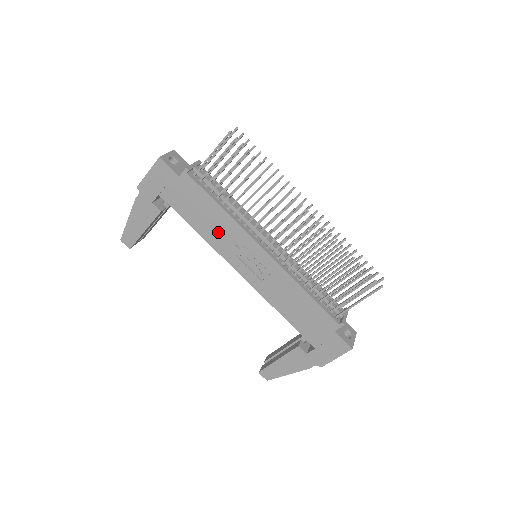
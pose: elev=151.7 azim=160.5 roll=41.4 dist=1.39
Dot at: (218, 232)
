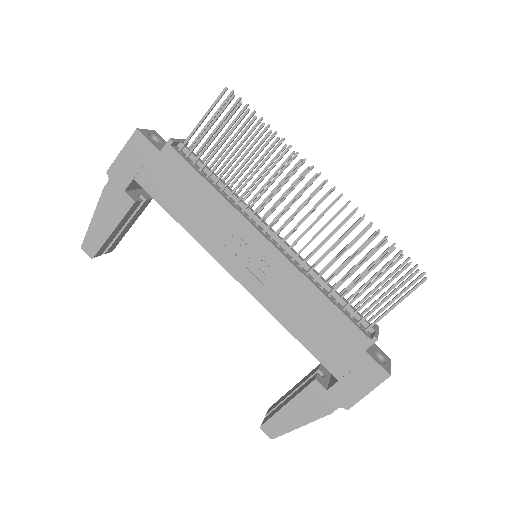
Dot at: (208, 222)
